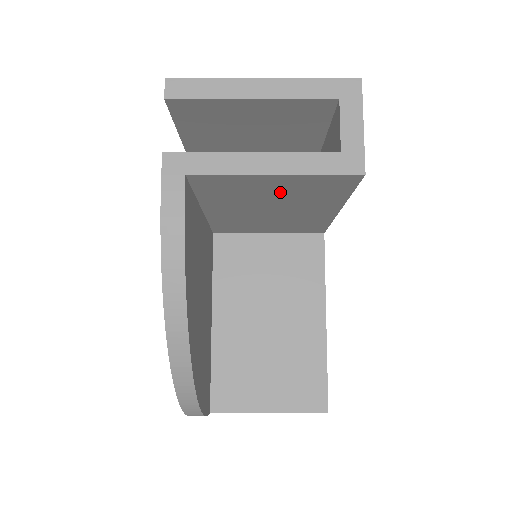
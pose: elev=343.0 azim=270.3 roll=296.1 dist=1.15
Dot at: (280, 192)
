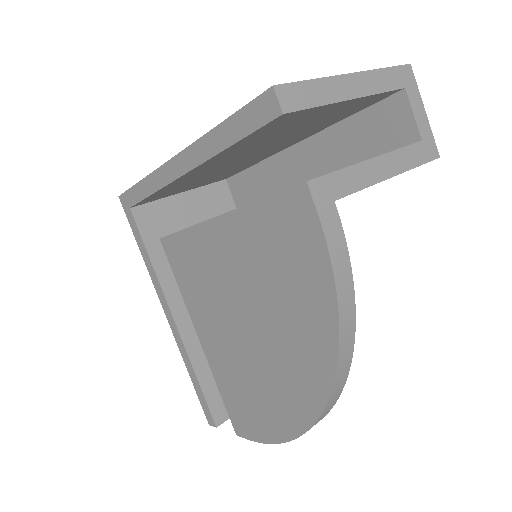
Dot at: occluded
